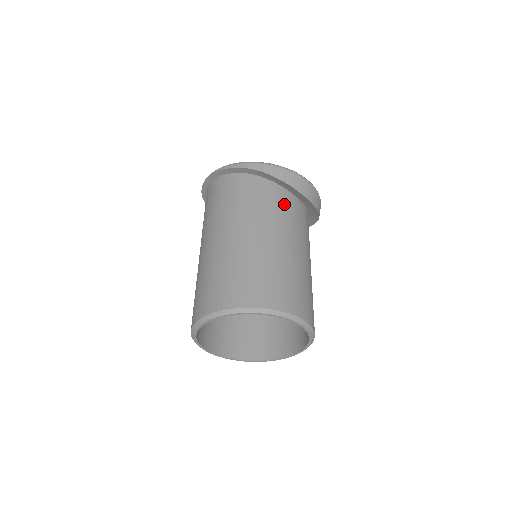
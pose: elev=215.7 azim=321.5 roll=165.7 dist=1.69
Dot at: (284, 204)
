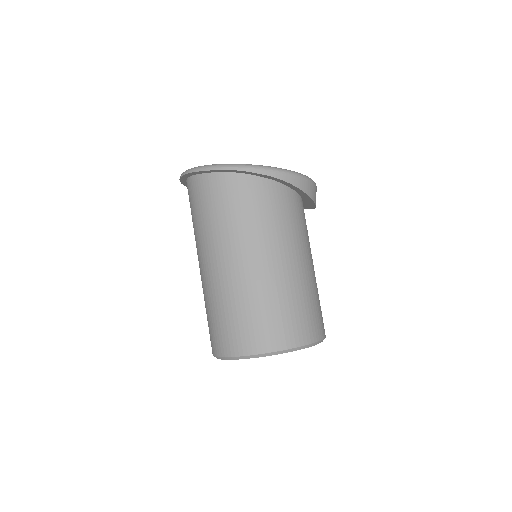
Dot at: (303, 216)
